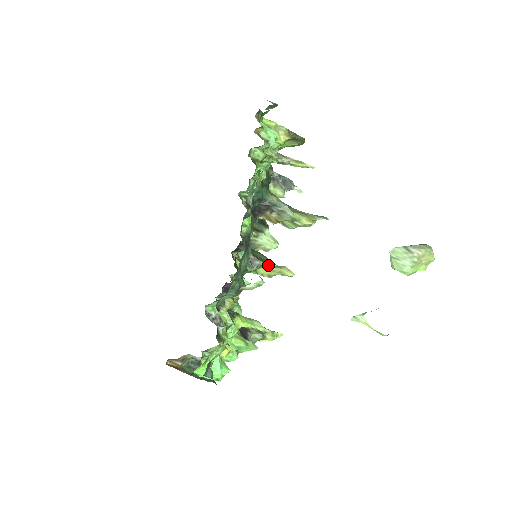
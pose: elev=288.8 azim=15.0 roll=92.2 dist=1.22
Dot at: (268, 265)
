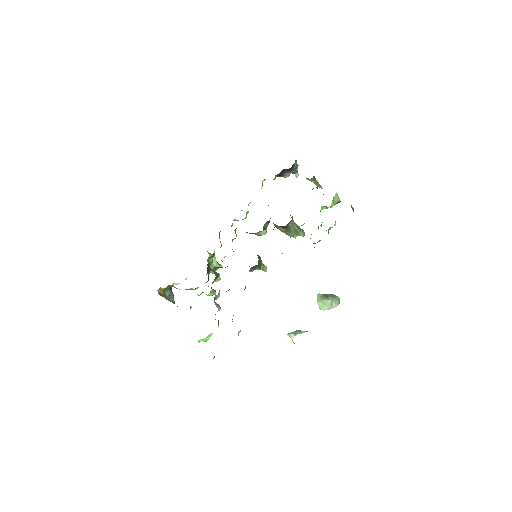
Dot at: (260, 268)
